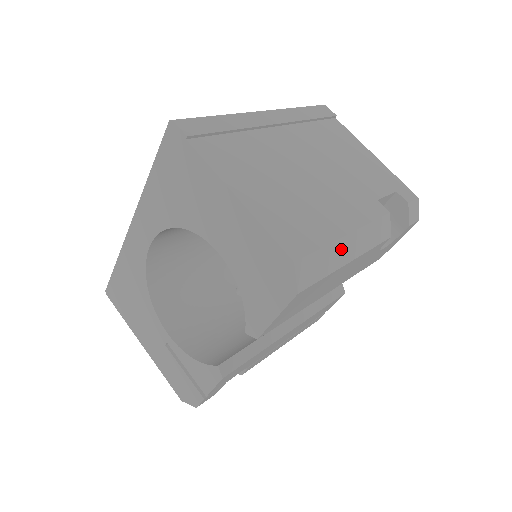
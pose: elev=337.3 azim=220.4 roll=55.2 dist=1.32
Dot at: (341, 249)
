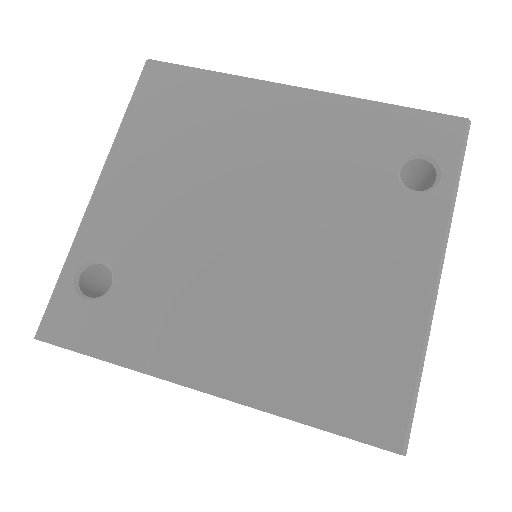
Dot at: occluded
